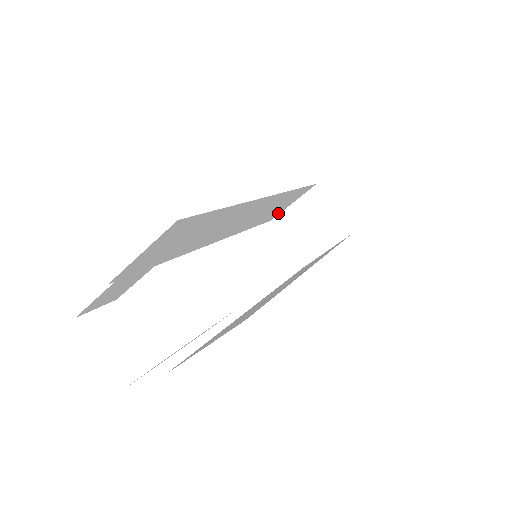
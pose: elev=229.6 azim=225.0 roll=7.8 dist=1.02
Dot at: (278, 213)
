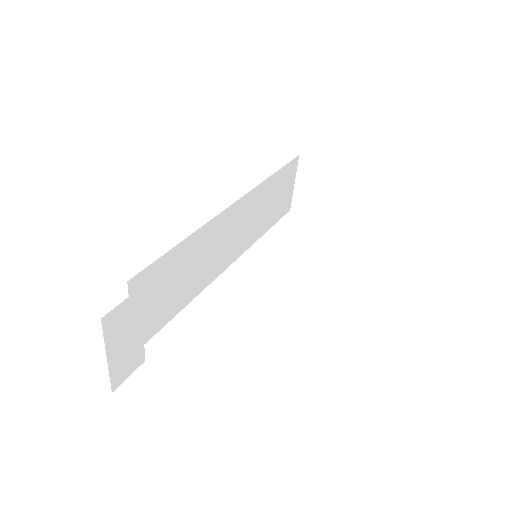
Dot at: (289, 200)
